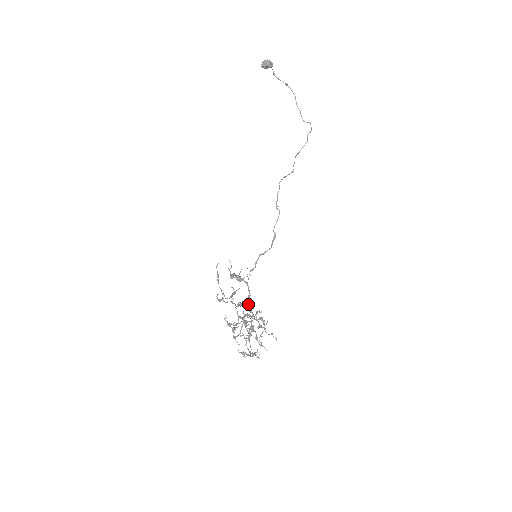
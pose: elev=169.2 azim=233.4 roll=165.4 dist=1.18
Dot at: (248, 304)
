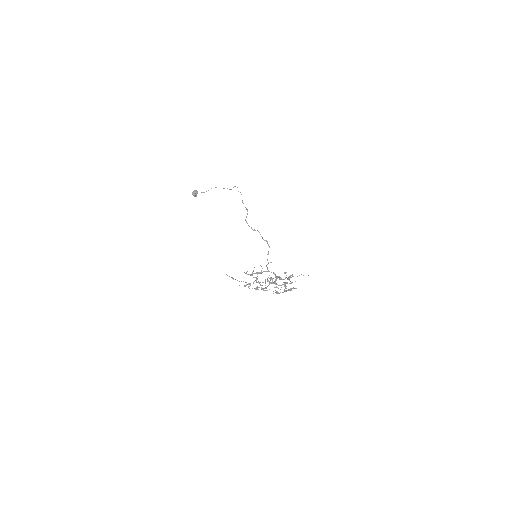
Dot at: occluded
